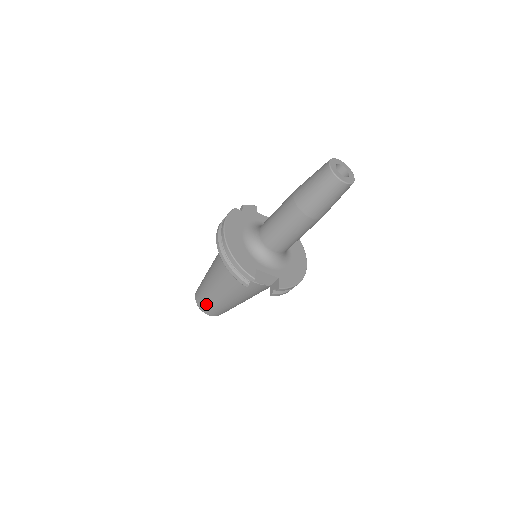
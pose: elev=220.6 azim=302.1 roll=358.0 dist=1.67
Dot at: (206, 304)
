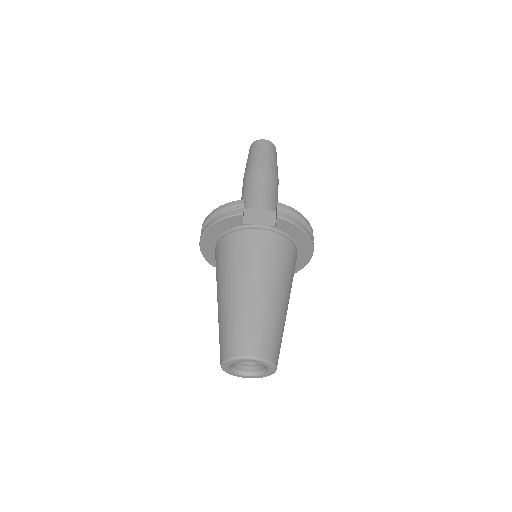
Dot at: (233, 334)
